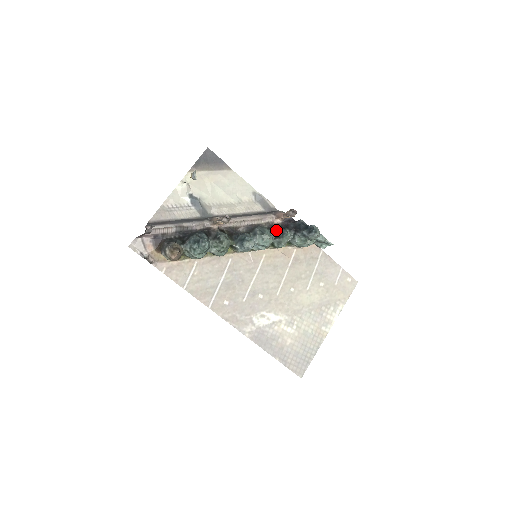
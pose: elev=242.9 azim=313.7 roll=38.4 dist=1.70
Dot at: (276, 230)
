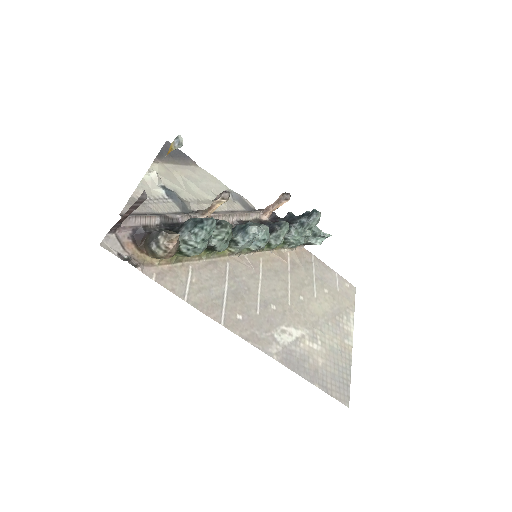
Dot at: (269, 225)
